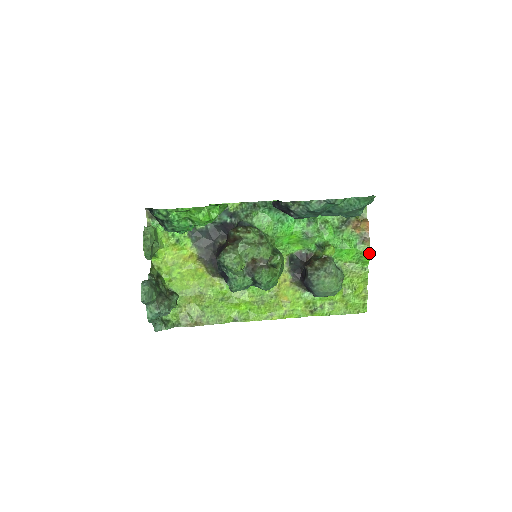
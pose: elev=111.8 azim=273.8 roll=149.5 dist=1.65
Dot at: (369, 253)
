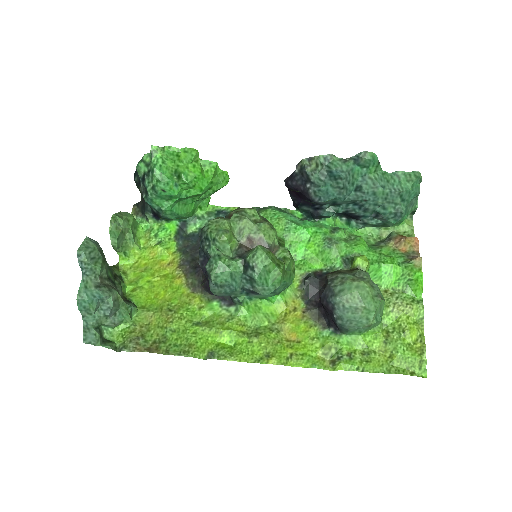
Dot at: (421, 275)
